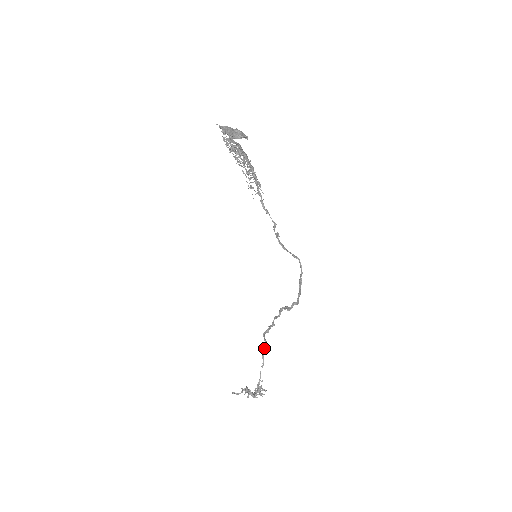
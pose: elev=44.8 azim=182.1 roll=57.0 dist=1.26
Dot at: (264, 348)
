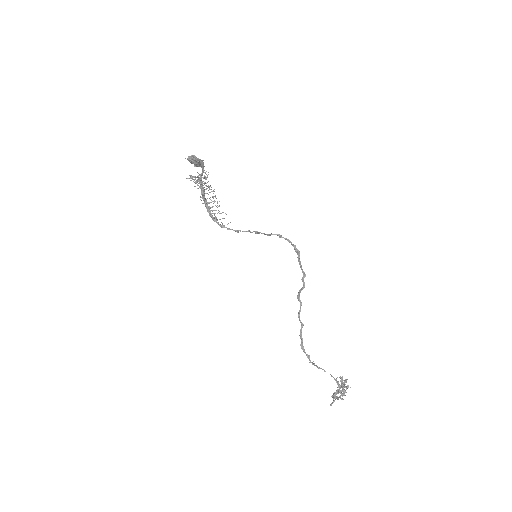
Dot at: (311, 362)
